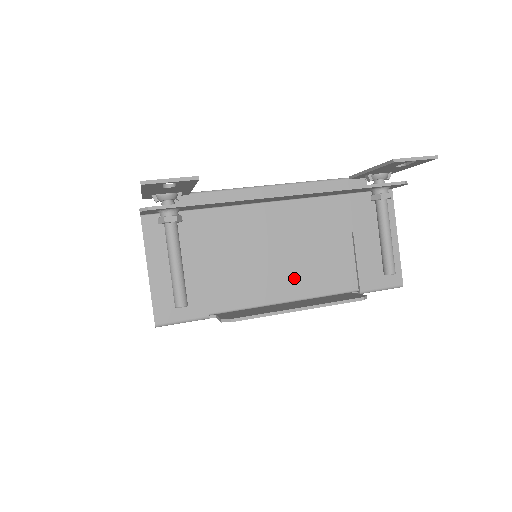
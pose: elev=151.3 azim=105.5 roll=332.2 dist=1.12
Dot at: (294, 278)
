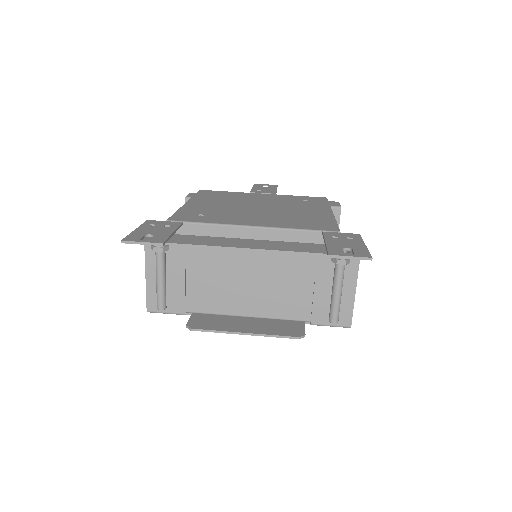
Dot at: (257, 301)
